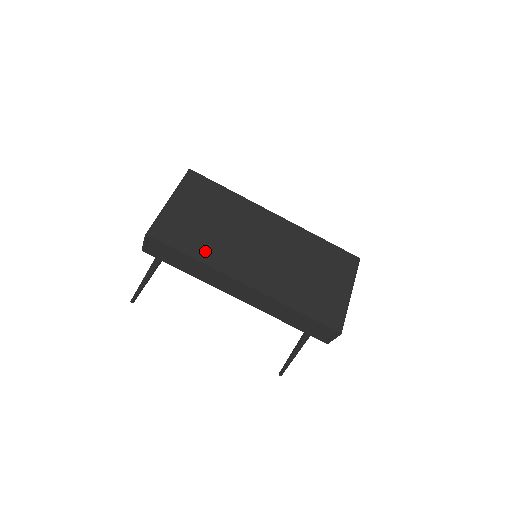
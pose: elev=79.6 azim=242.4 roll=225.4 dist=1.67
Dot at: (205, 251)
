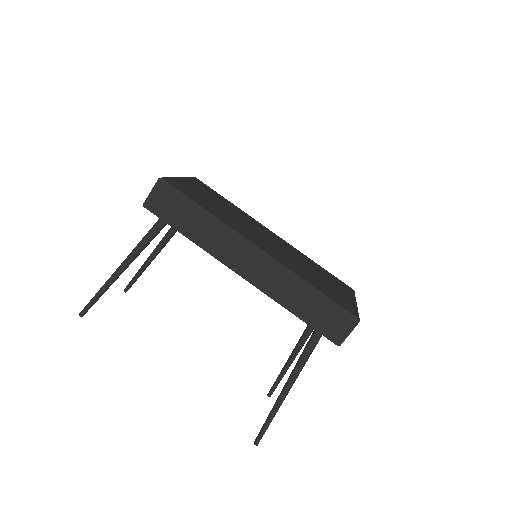
Dot at: (217, 213)
